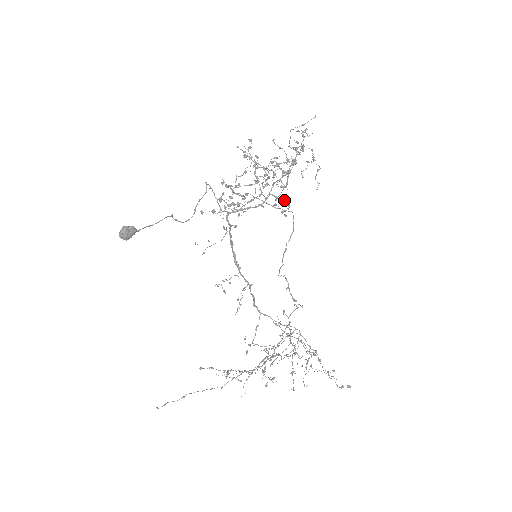
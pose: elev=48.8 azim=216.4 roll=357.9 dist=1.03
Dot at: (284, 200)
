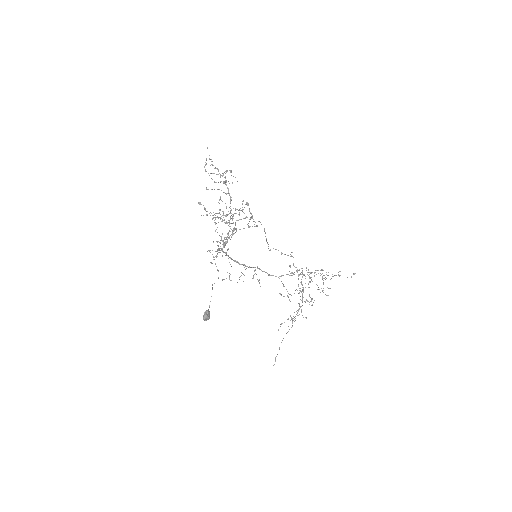
Dot at: occluded
